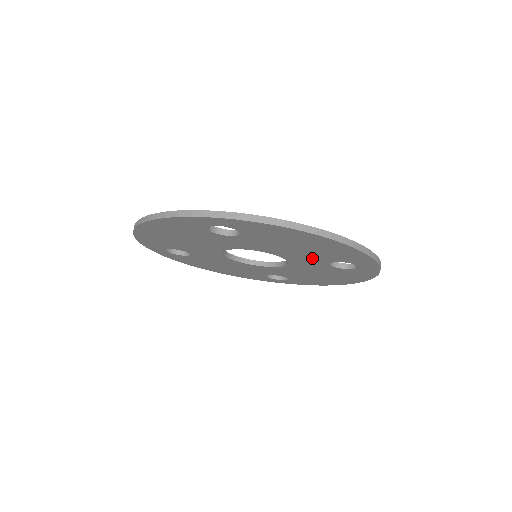
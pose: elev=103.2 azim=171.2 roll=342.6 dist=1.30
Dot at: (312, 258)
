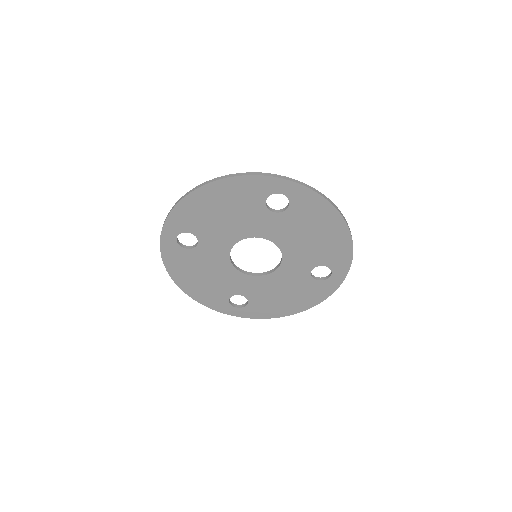
Dot at: (307, 258)
